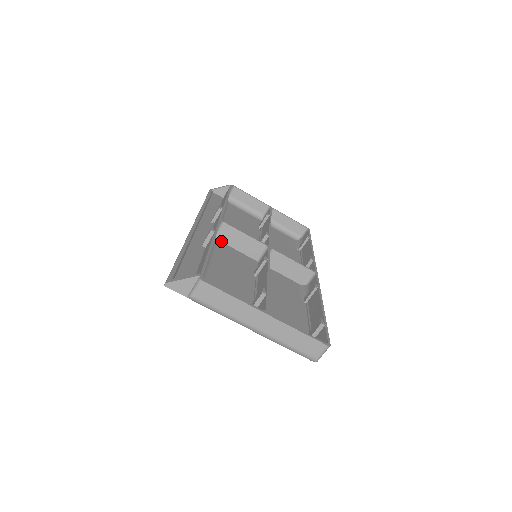
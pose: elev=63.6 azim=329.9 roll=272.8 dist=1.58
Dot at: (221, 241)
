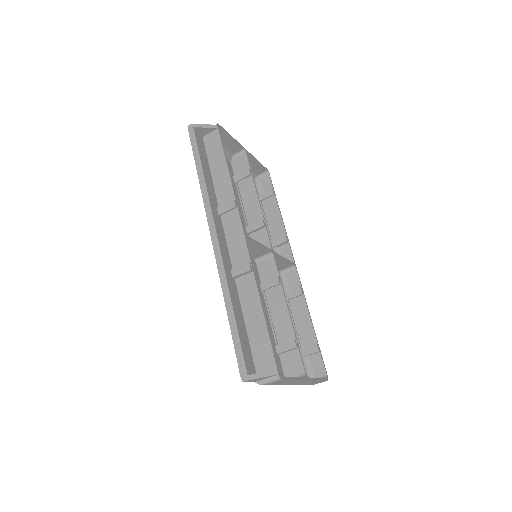
Dot at: occluded
